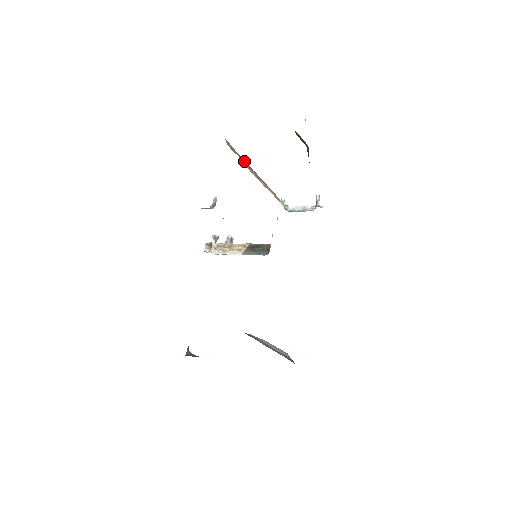
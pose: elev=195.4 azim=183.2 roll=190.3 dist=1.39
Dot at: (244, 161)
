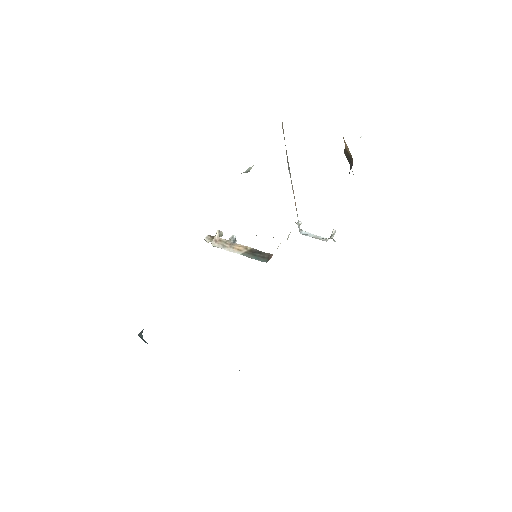
Dot at: (287, 156)
